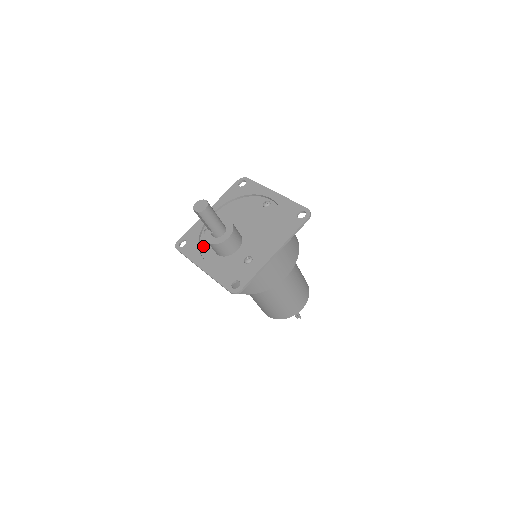
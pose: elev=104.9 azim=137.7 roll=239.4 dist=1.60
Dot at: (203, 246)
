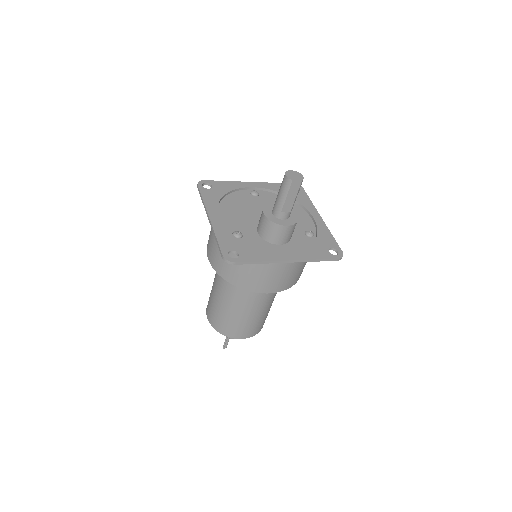
Dot at: (255, 246)
